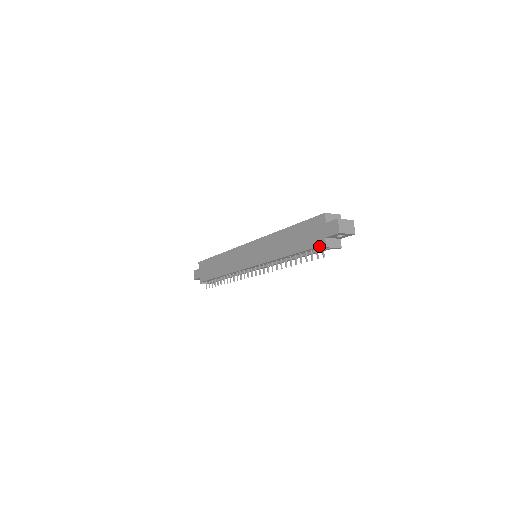
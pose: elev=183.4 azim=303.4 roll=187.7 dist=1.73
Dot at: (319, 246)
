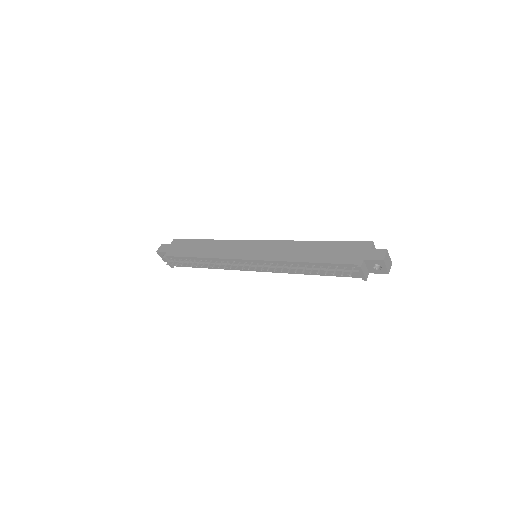
Dot at: (352, 264)
